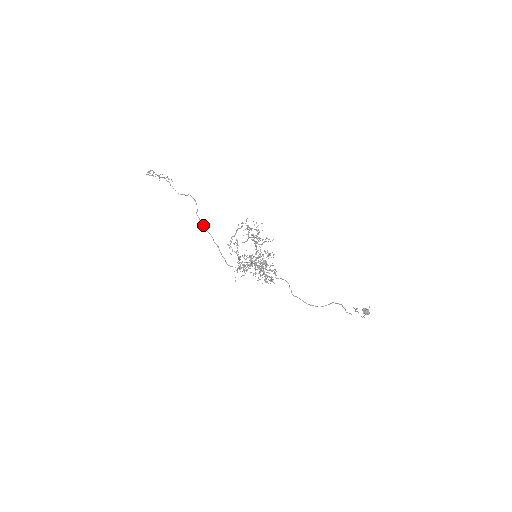
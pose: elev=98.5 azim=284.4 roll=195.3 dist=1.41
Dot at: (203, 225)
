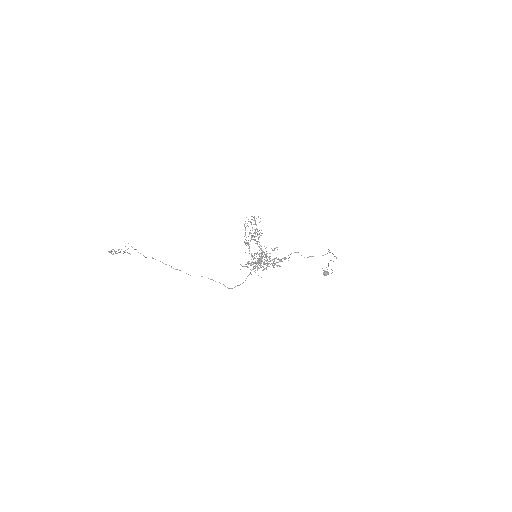
Dot at: occluded
